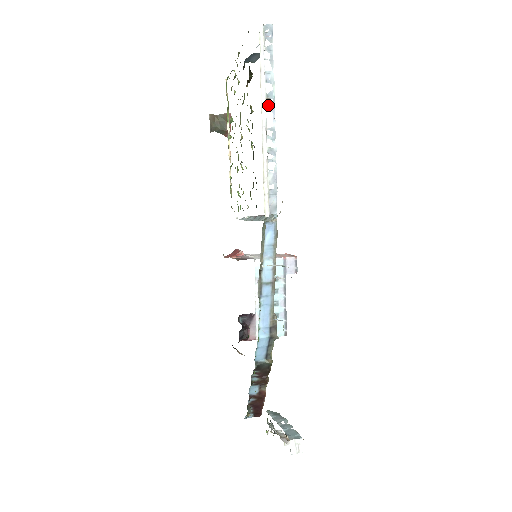
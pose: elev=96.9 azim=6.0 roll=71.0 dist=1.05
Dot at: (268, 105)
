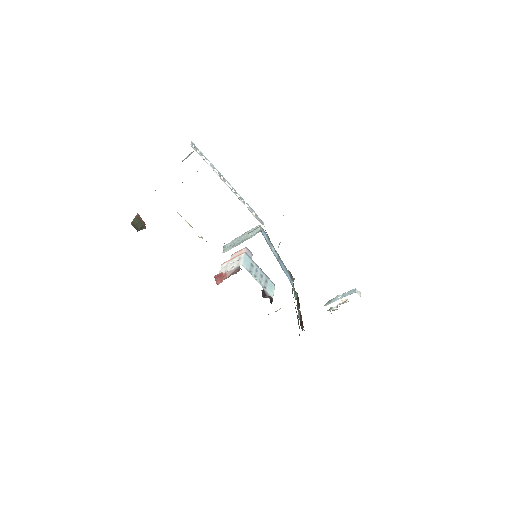
Dot at: (223, 179)
